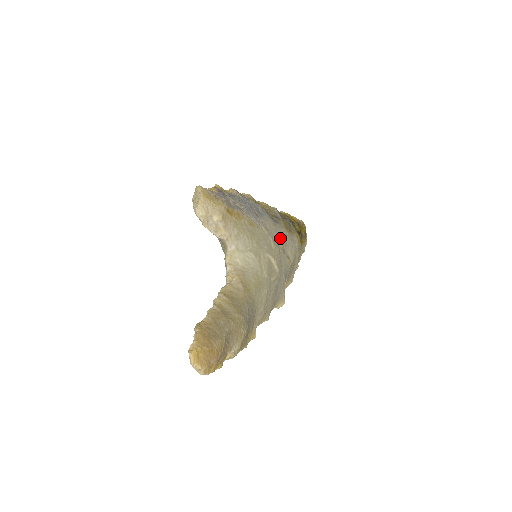
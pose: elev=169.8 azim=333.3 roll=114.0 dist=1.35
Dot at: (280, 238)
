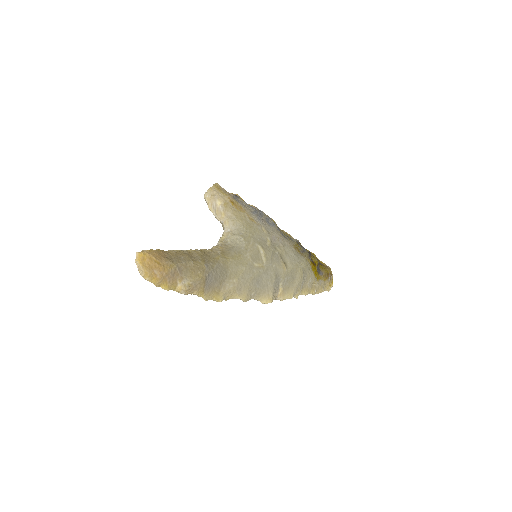
Dot at: (281, 245)
